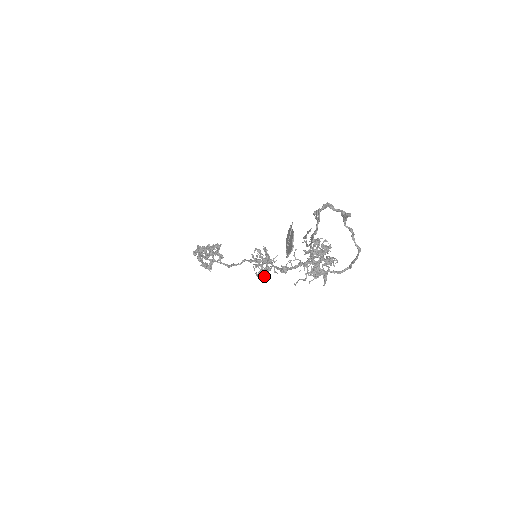
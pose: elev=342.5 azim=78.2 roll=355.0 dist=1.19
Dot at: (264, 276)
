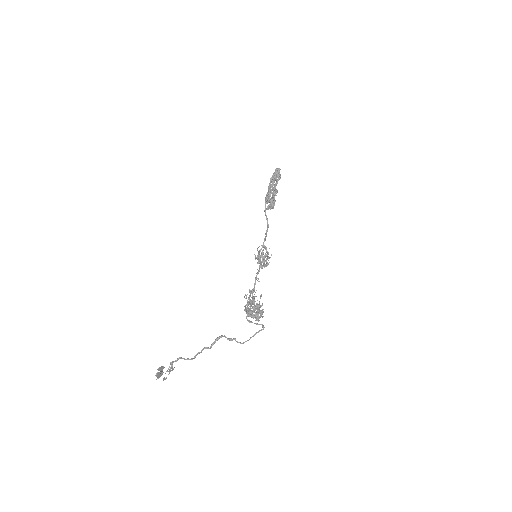
Dot at: (265, 266)
